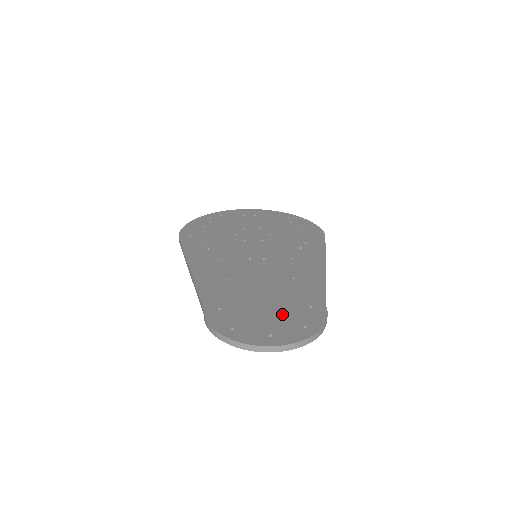
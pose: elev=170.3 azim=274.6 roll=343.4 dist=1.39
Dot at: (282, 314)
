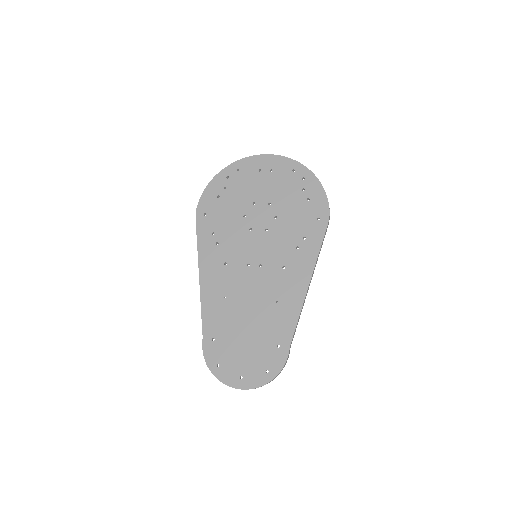
Dot at: (255, 353)
